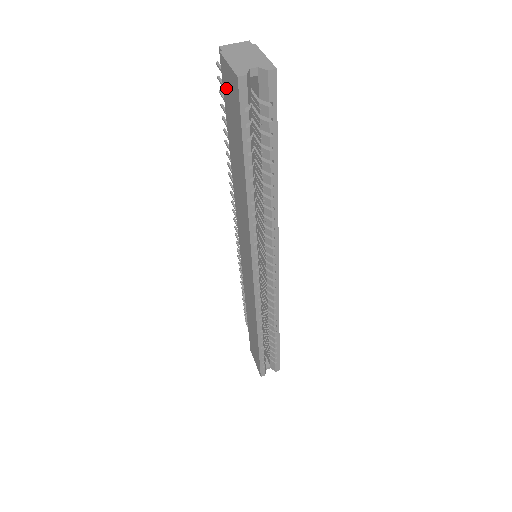
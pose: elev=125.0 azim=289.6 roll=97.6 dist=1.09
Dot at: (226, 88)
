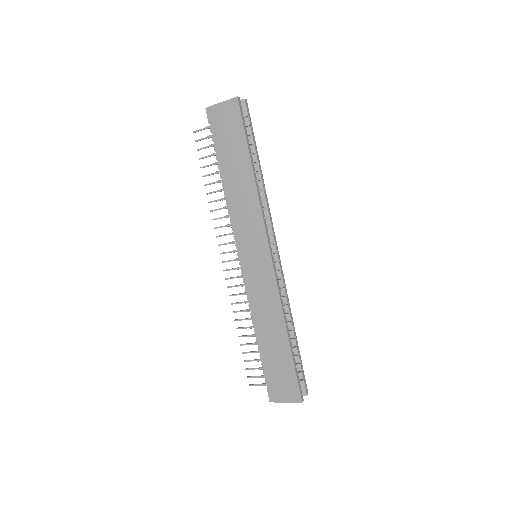
Dot at: (220, 121)
